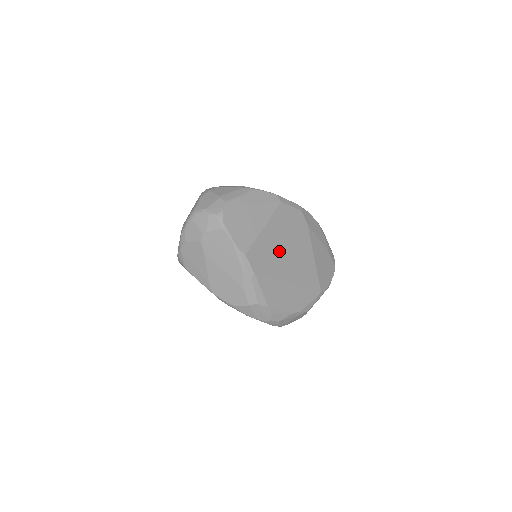
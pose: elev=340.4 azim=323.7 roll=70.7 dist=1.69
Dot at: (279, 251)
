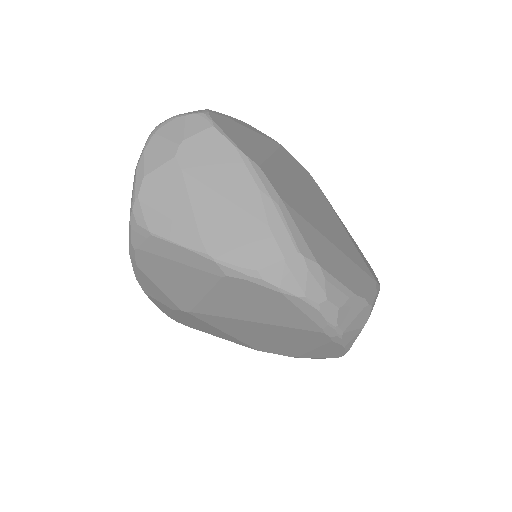
Dot at: (302, 195)
